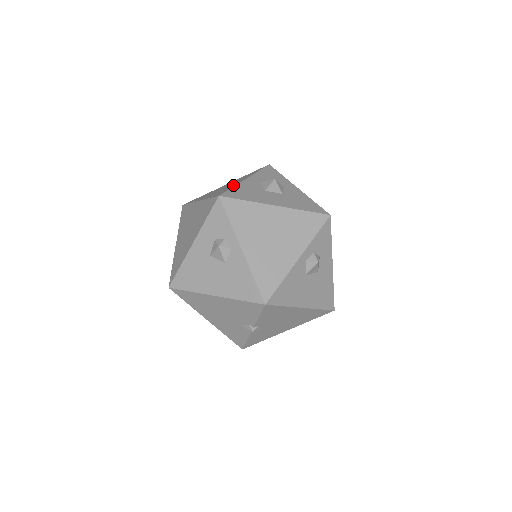
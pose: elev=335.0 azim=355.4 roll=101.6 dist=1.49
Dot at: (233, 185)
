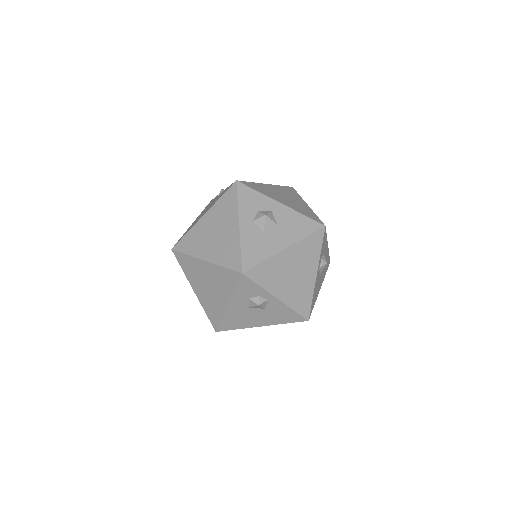
Dot at: (234, 240)
